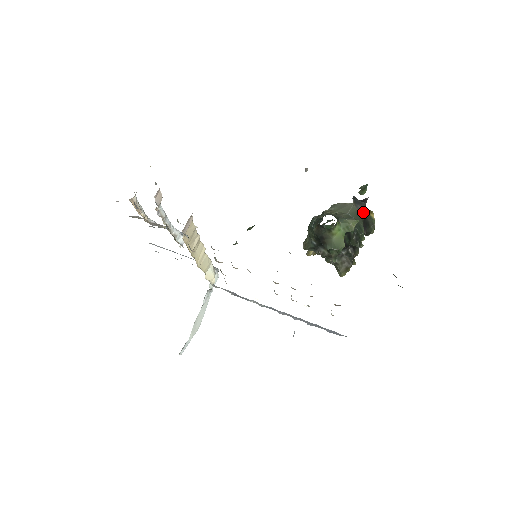
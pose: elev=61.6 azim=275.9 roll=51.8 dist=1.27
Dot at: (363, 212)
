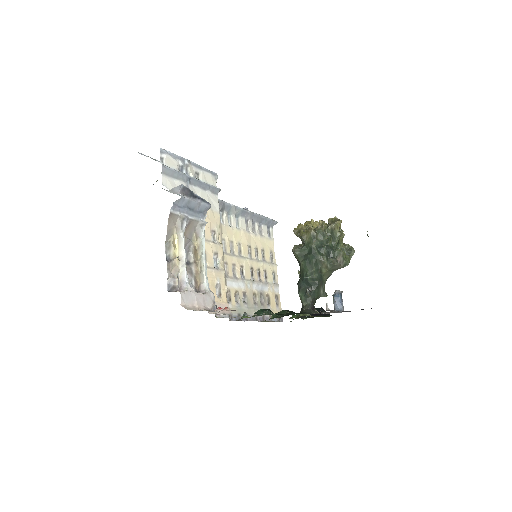
Dot at: occluded
